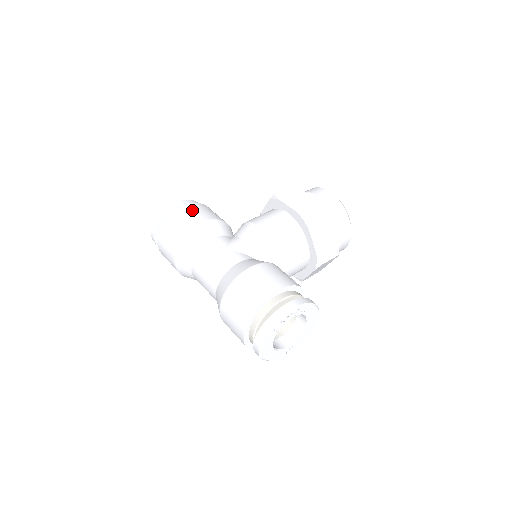
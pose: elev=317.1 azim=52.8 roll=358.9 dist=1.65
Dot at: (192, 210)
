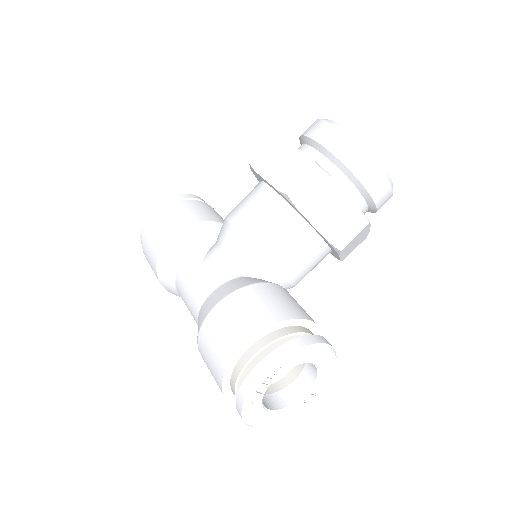
Dot at: (163, 220)
